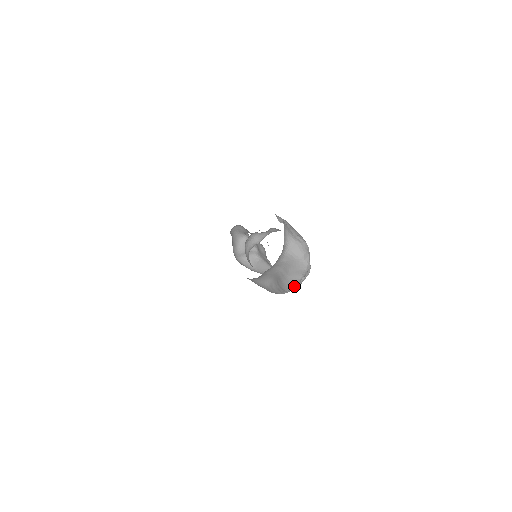
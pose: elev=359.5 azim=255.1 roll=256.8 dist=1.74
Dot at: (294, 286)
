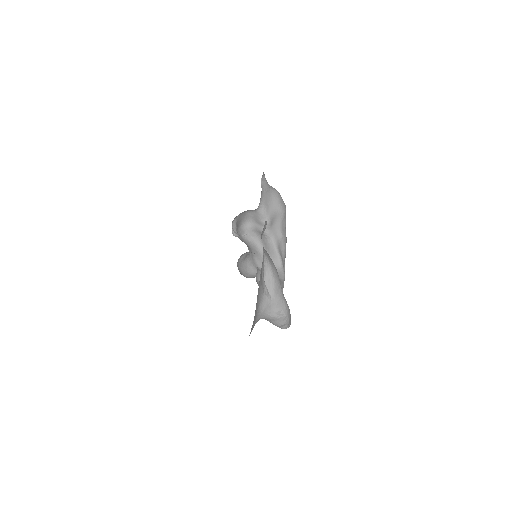
Dot at: occluded
